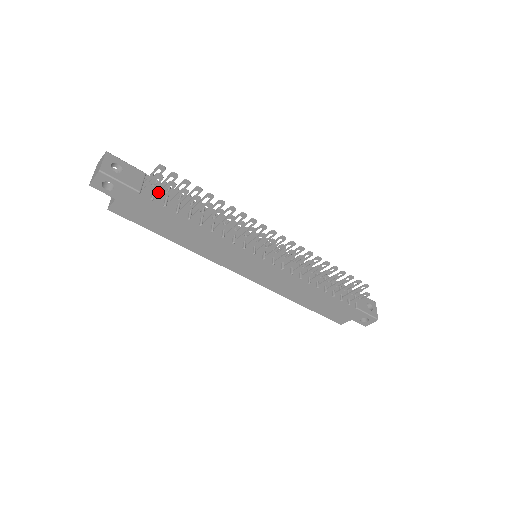
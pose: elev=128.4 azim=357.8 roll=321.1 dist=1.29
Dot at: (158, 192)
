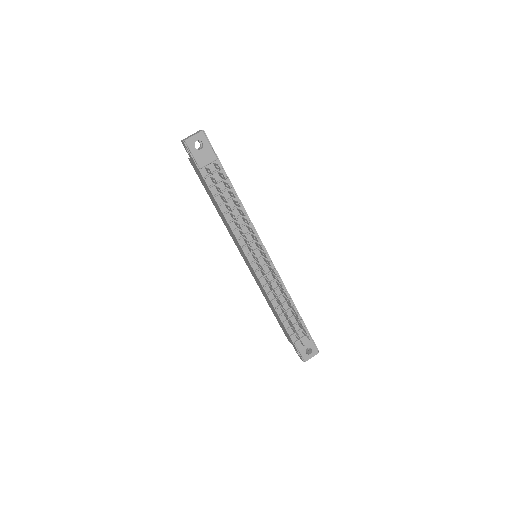
Dot at: (215, 175)
